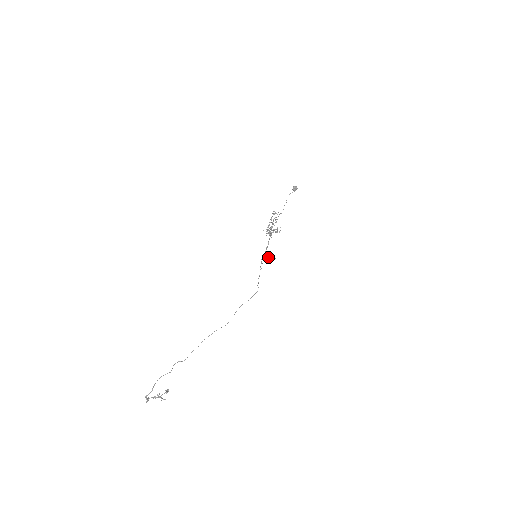
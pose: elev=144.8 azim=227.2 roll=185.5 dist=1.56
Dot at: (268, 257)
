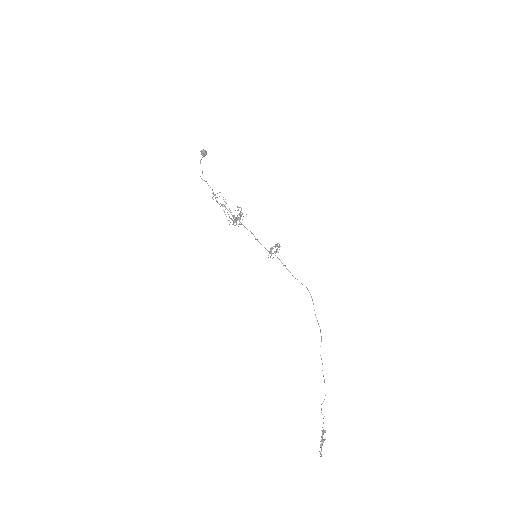
Dot at: (272, 249)
